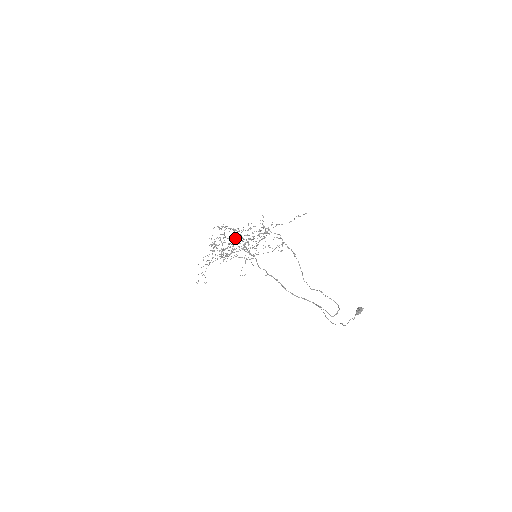
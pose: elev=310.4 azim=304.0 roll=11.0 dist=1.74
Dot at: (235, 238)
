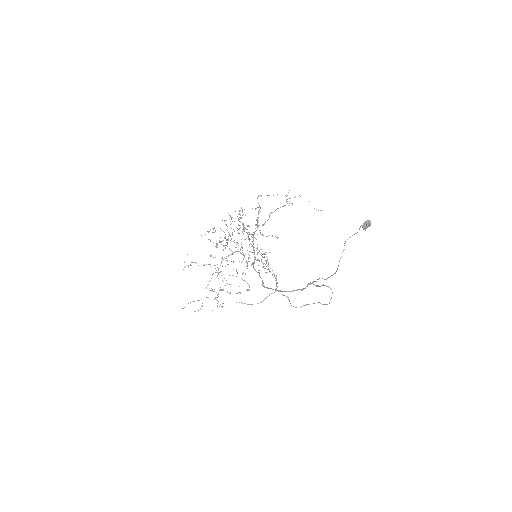
Dot at: (240, 248)
